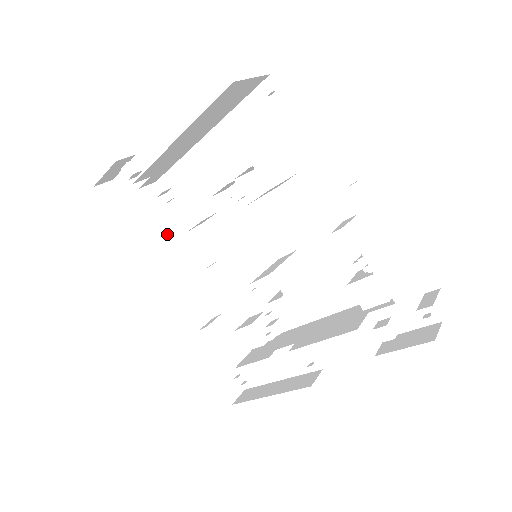
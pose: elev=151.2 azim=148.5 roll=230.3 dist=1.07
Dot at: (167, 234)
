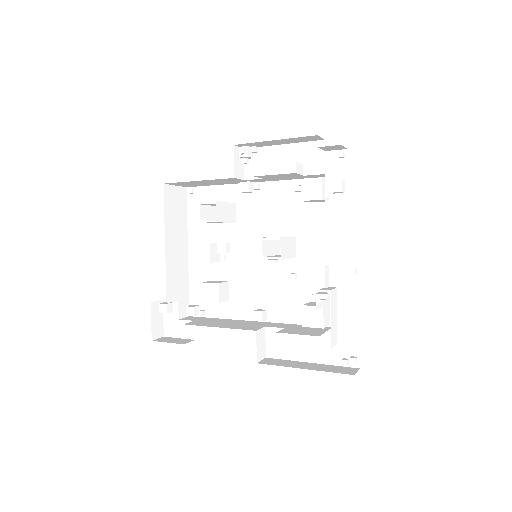
Dot at: (213, 323)
